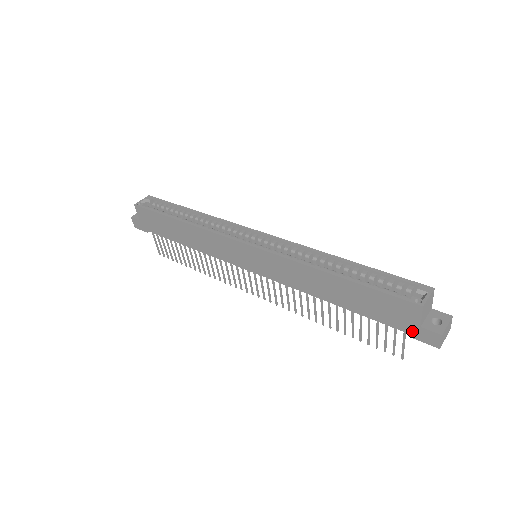
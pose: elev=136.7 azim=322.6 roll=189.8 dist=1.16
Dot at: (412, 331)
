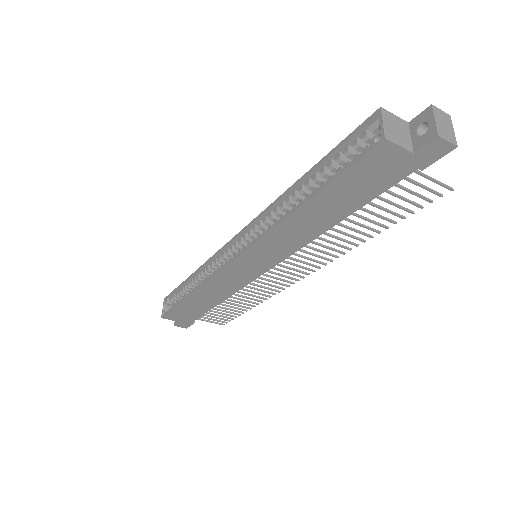
Dot at: (415, 165)
